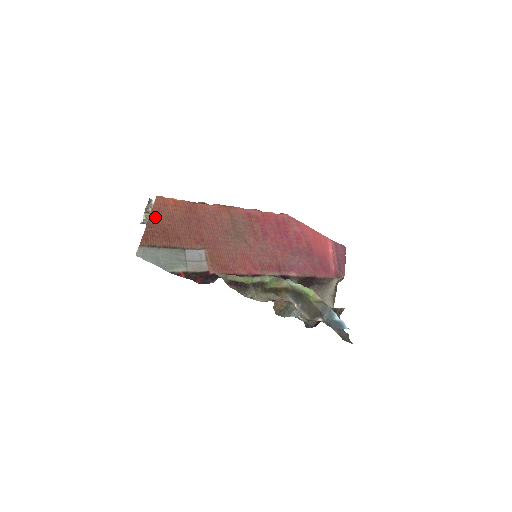
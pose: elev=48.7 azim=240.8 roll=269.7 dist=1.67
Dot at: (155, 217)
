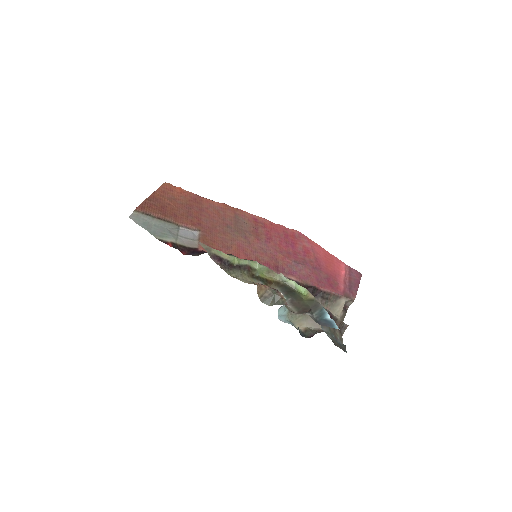
Dot at: (158, 195)
